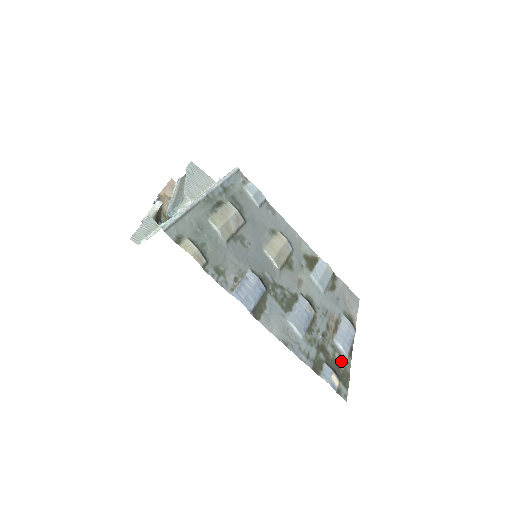
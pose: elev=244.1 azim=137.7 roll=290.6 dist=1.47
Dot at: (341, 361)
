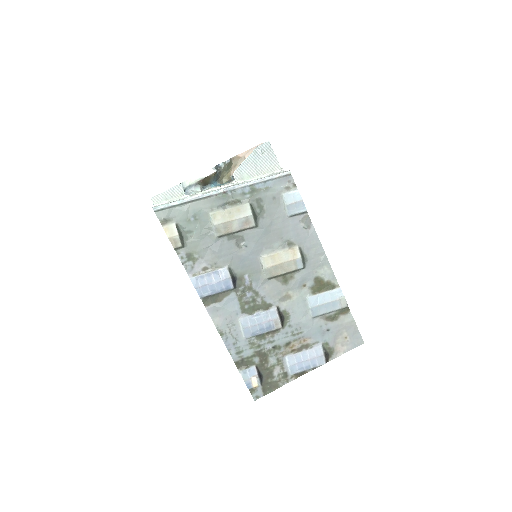
Dot at: (279, 374)
